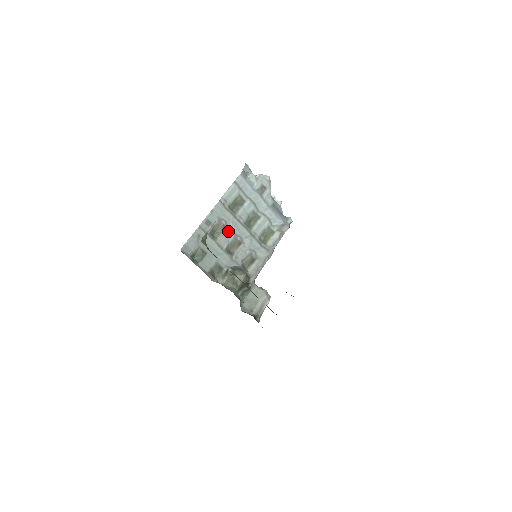
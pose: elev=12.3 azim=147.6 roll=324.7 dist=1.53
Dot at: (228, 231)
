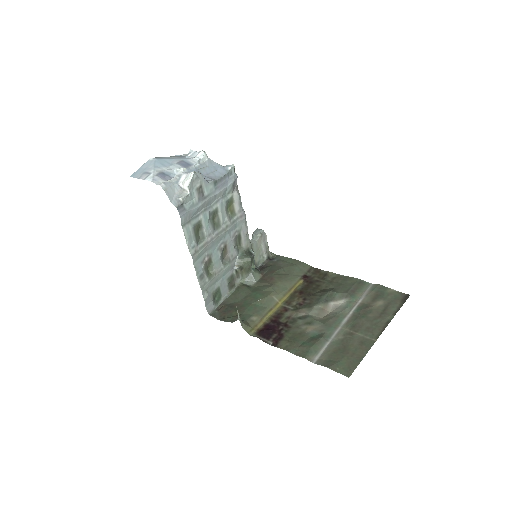
Dot at: (213, 255)
